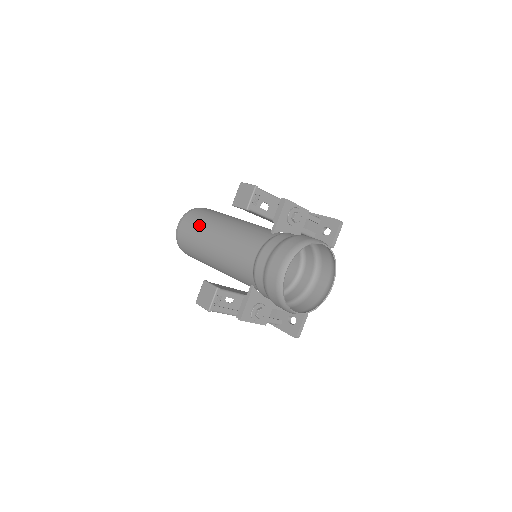
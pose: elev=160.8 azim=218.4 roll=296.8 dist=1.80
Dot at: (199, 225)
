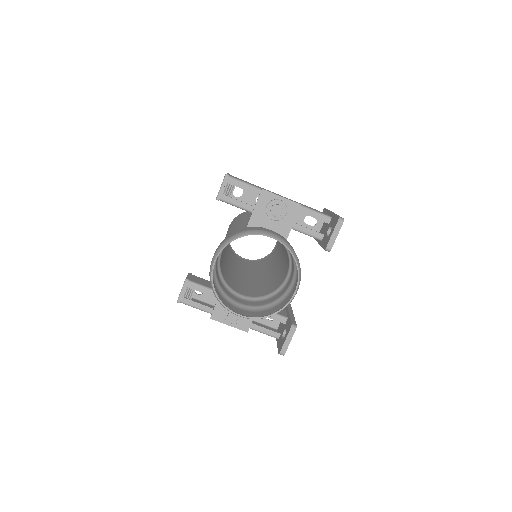
Dot at: occluded
